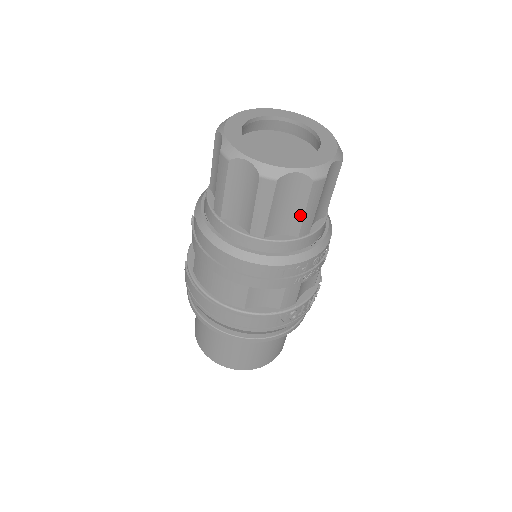
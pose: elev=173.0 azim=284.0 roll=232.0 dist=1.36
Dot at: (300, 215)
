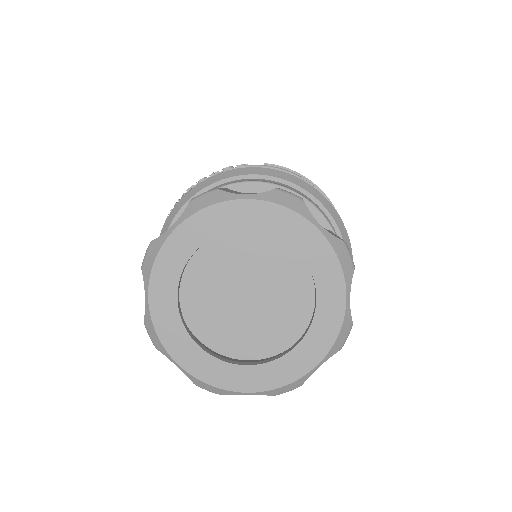
Dot at: occluded
